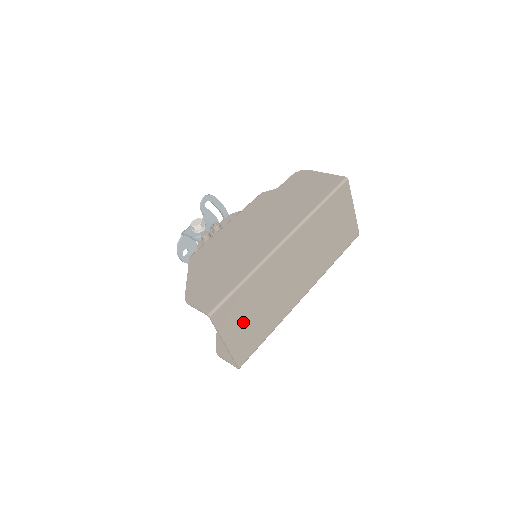
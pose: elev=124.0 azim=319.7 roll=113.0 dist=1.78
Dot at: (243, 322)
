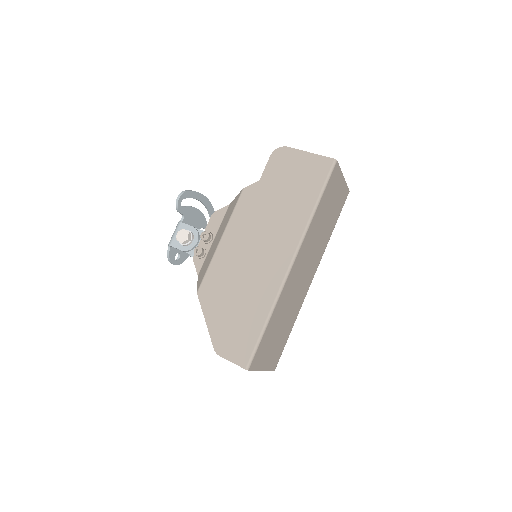
Dot at: (272, 345)
